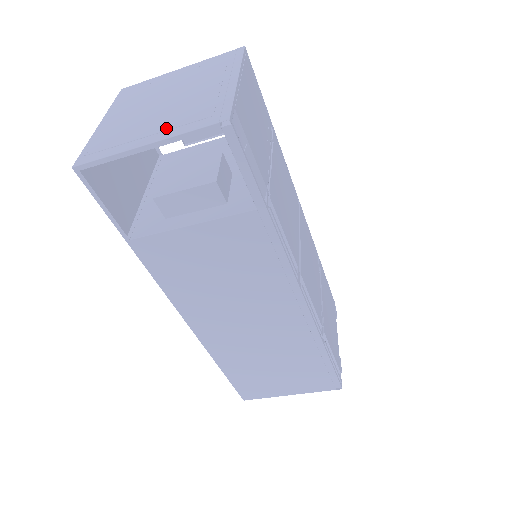
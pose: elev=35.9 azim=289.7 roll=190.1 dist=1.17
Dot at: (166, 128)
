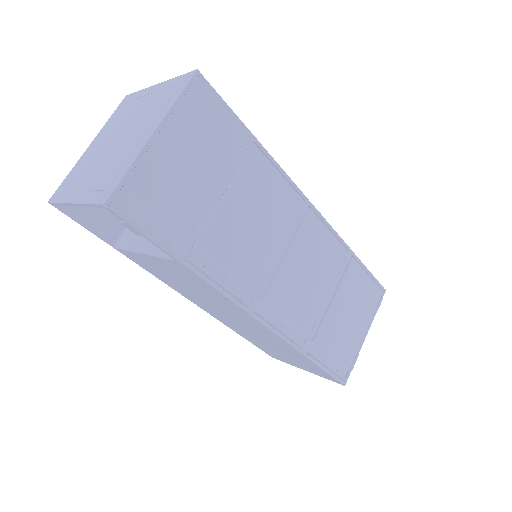
Dot at: (88, 187)
